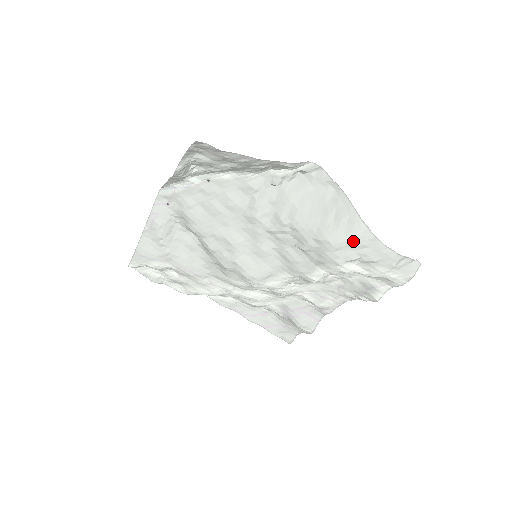
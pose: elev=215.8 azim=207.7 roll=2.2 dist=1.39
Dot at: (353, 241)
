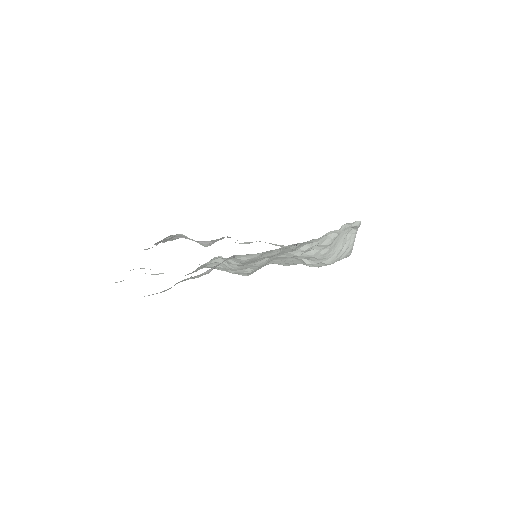
Dot at: occluded
